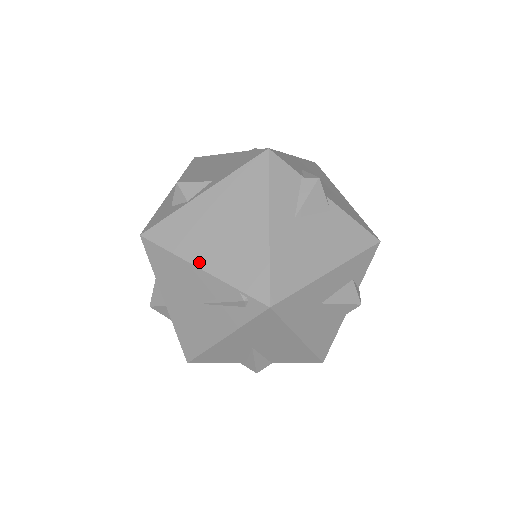
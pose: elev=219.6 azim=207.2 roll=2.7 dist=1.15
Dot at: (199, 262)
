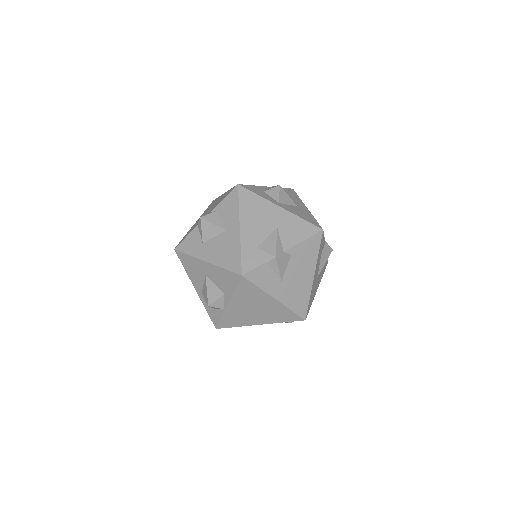
Dot at: (256, 324)
